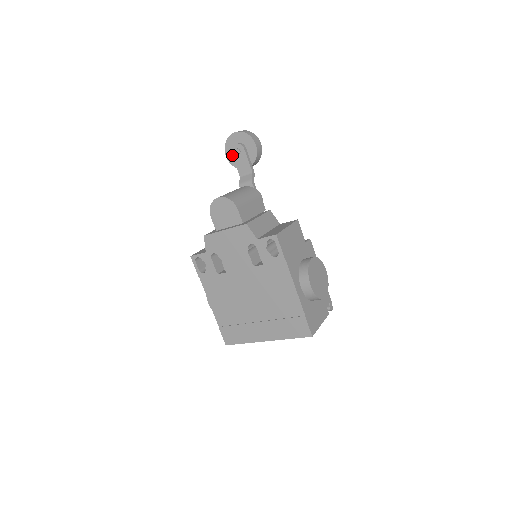
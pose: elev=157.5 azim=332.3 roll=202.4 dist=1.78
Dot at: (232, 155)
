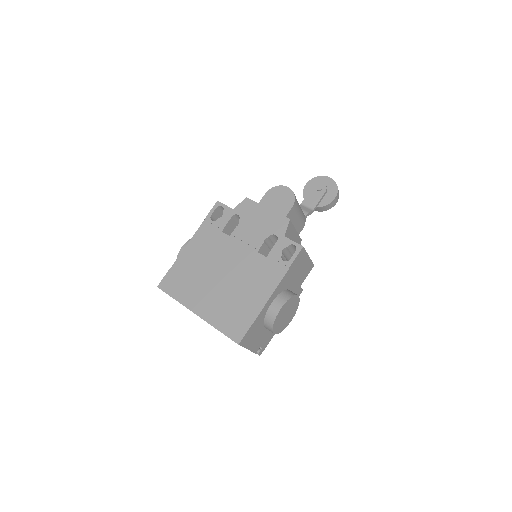
Dot at: (312, 187)
